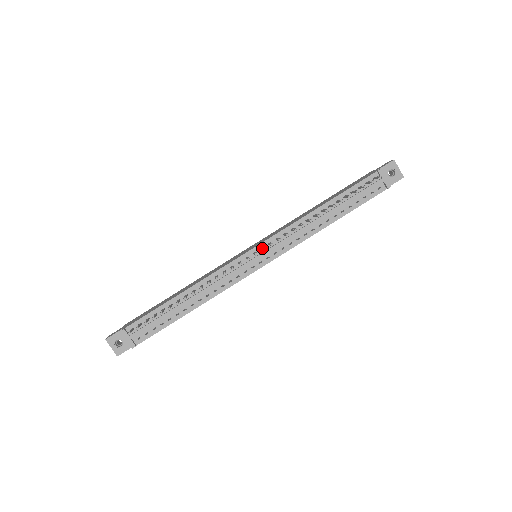
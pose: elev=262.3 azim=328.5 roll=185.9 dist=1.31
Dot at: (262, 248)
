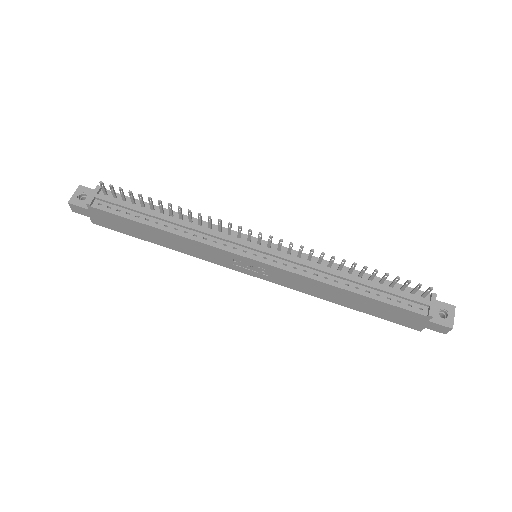
Dot at: occluded
